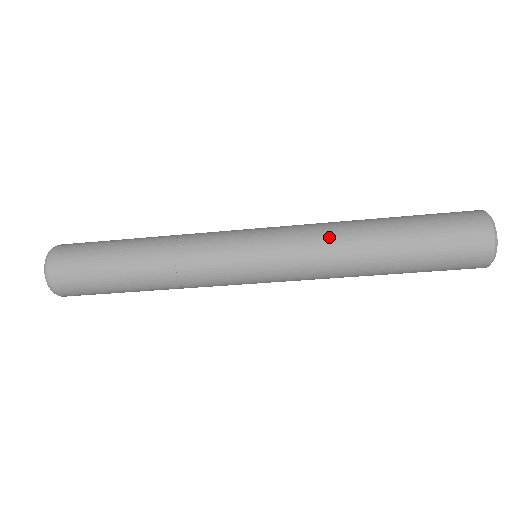
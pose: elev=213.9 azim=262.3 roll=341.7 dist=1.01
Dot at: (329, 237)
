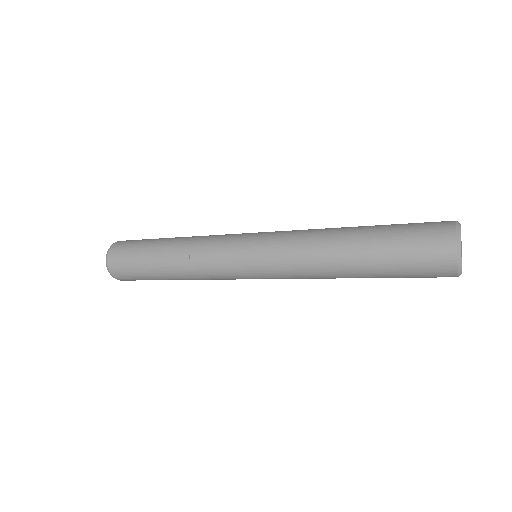
Dot at: (307, 259)
